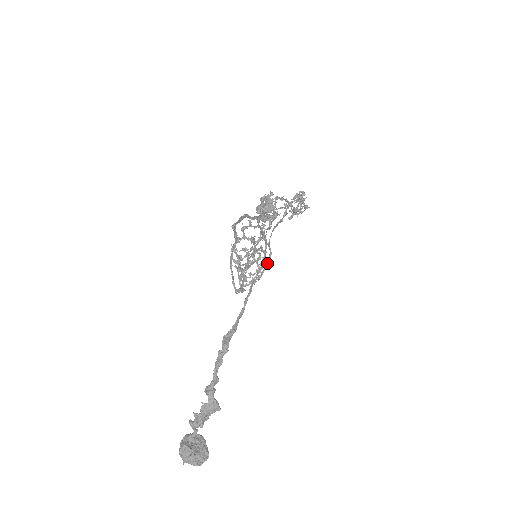
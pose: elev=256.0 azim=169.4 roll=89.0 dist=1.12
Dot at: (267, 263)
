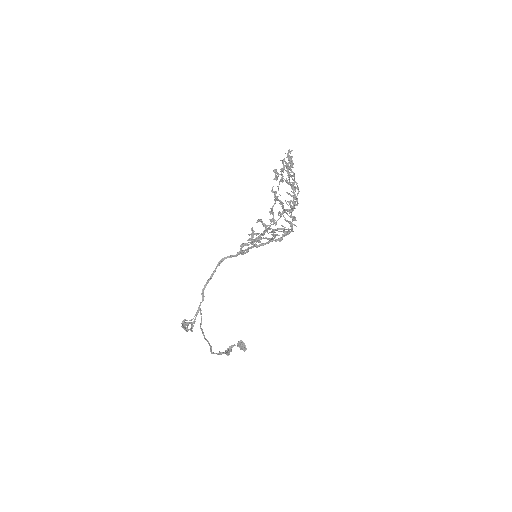
Dot at: (288, 230)
